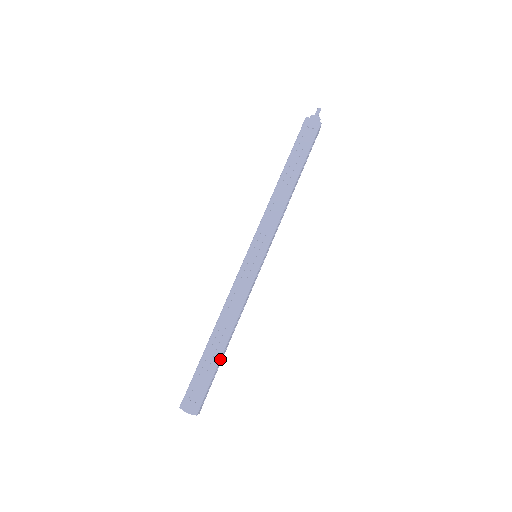
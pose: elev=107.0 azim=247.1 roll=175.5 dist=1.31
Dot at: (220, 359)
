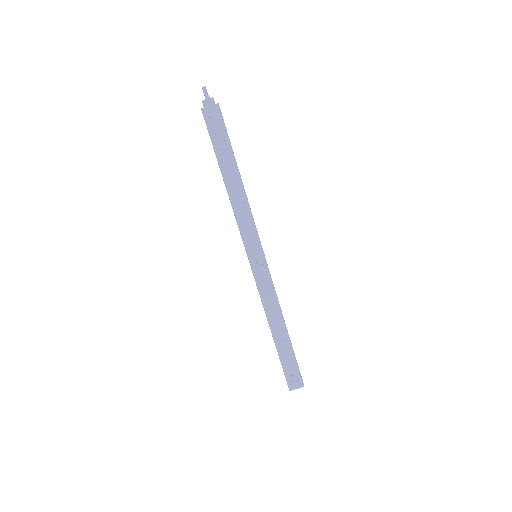
Dot at: (291, 344)
